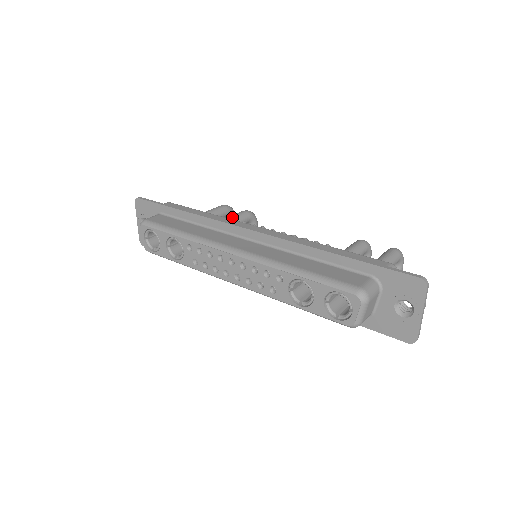
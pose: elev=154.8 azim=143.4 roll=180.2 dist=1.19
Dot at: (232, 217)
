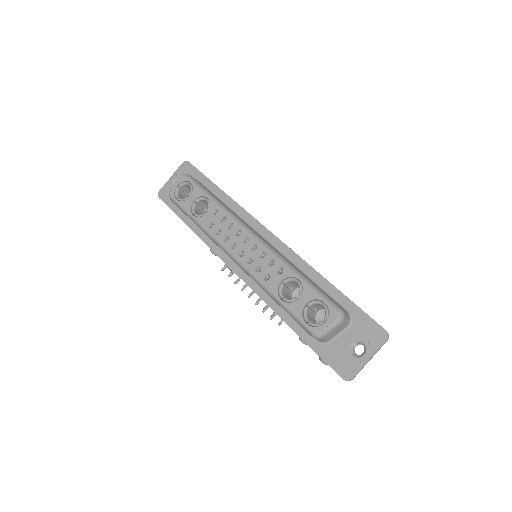
Dot at: occluded
